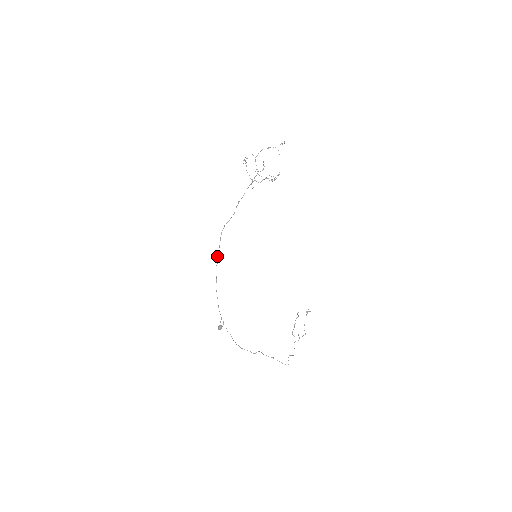
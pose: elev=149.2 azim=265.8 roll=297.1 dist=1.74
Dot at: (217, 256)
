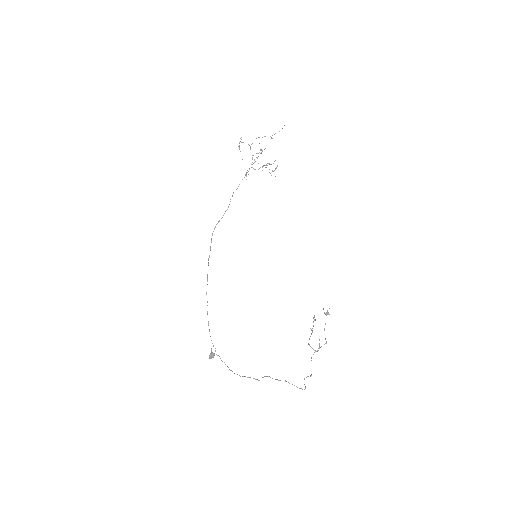
Dot at: occluded
